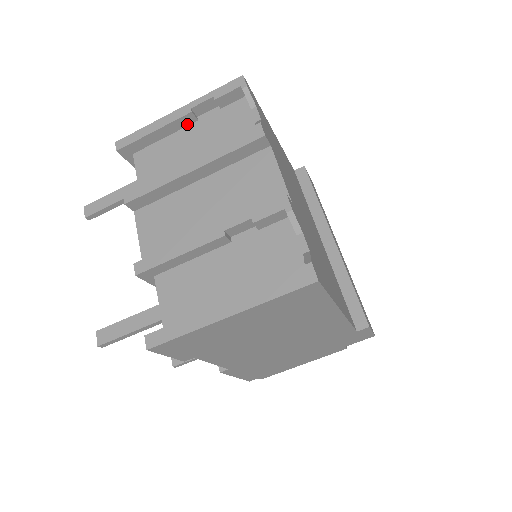
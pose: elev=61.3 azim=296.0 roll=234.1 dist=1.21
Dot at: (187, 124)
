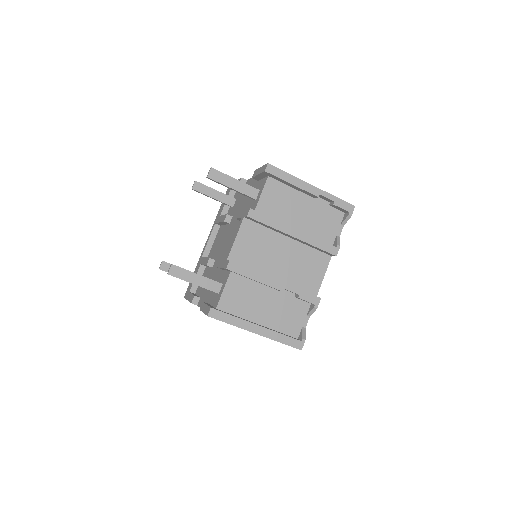
Dot at: (309, 195)
